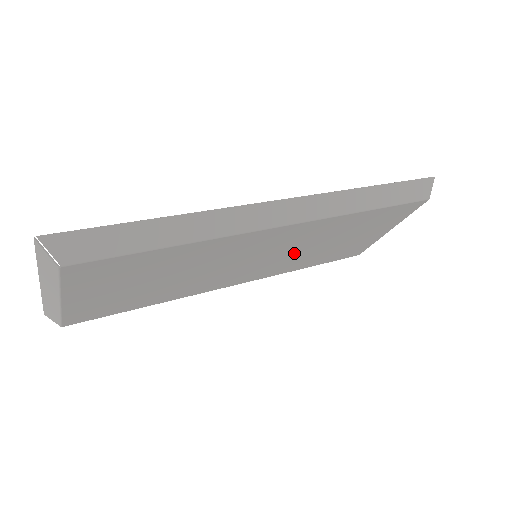
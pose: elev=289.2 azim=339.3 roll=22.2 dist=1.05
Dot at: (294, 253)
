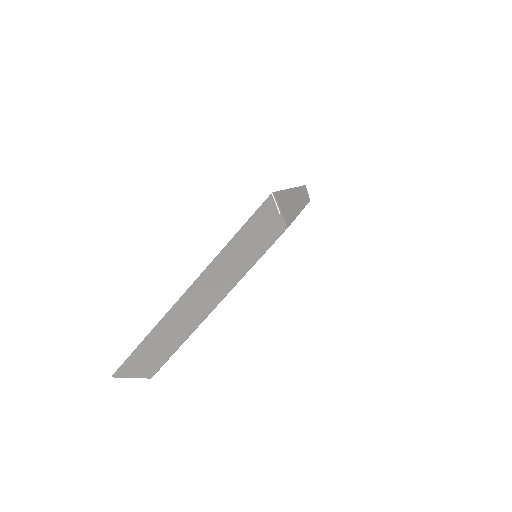
Dot at: occluded
